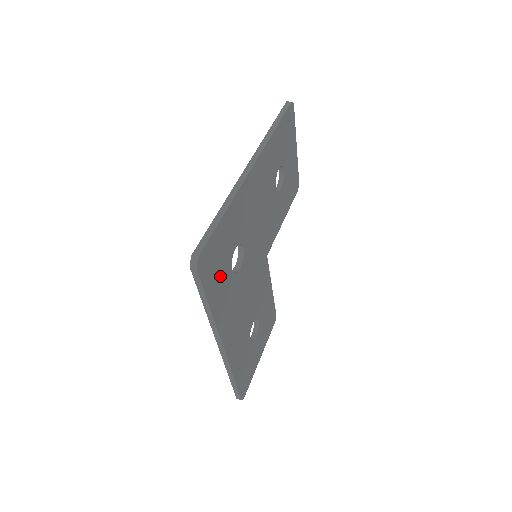
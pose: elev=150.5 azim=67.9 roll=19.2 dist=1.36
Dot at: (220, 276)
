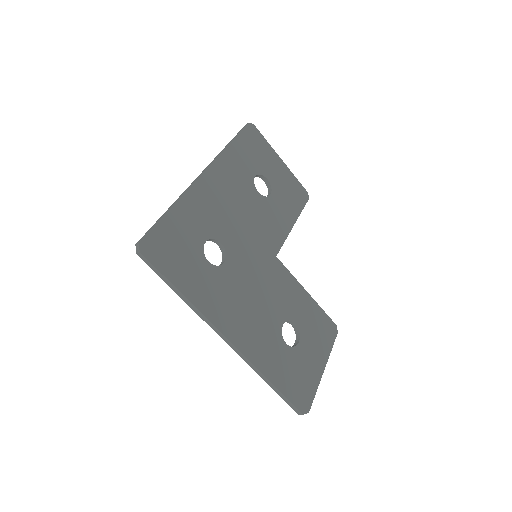
Dot at: (188, 265)
